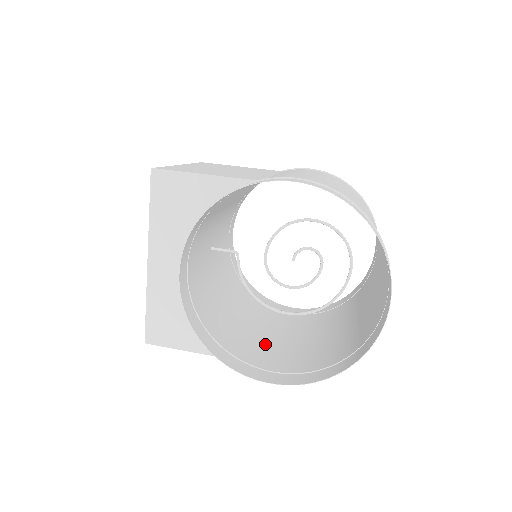
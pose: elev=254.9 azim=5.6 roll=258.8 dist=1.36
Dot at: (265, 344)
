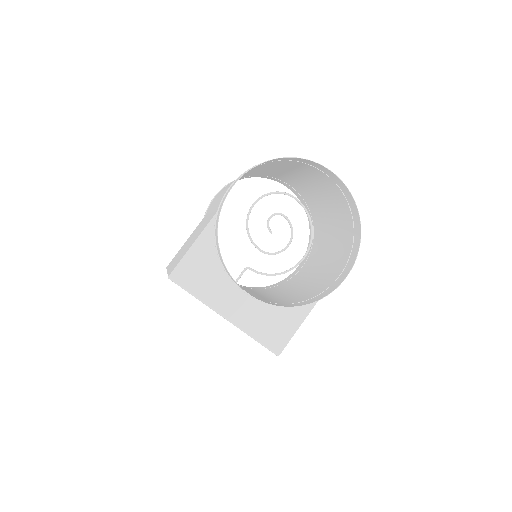
Dot at: (318, 280)
